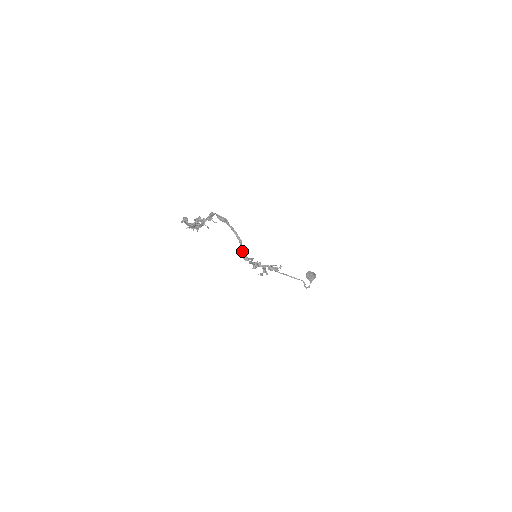
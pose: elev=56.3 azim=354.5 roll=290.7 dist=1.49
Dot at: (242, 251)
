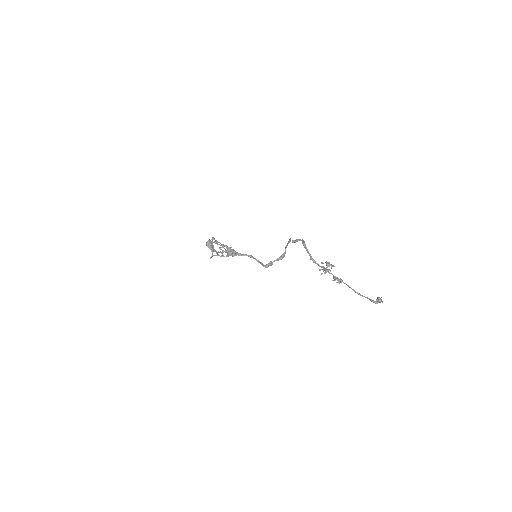
Dot at: occluded
